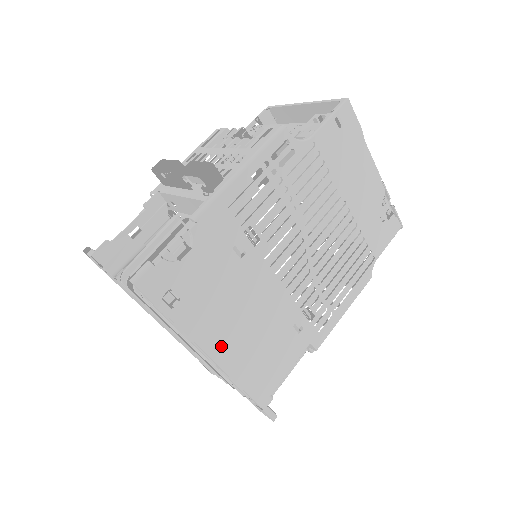
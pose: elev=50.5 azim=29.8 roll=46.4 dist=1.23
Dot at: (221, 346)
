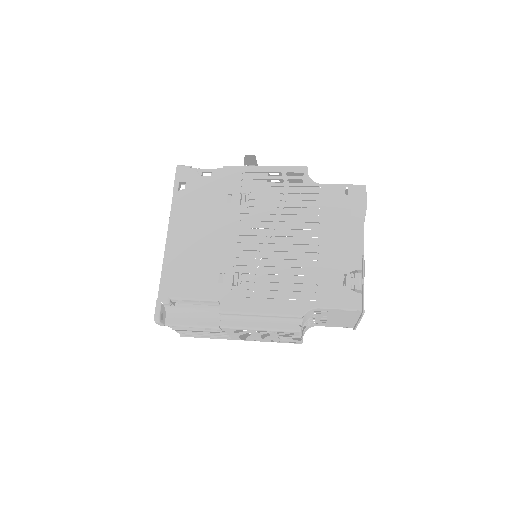
Dot at: (177, 233)
